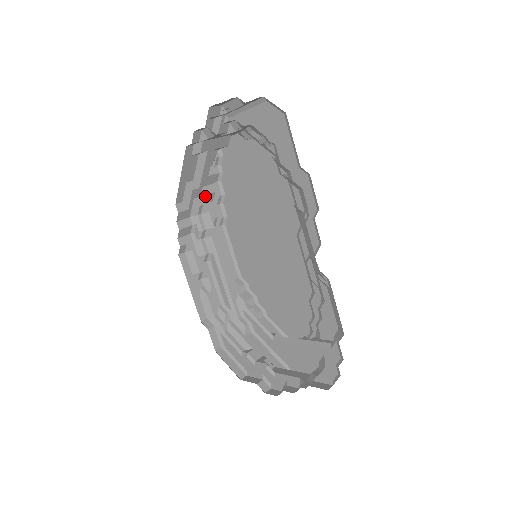
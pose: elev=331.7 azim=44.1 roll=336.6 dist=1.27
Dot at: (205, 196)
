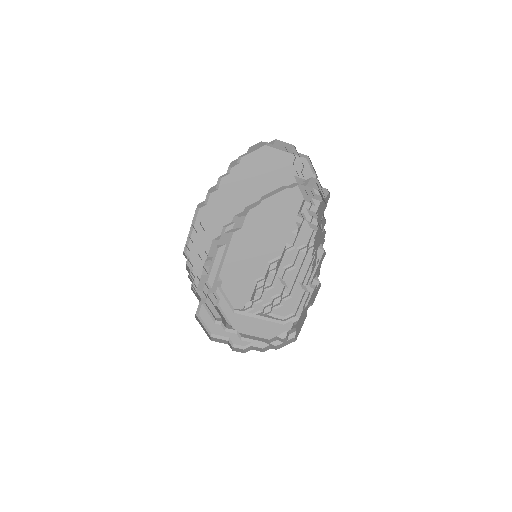
Dot at: occluded
